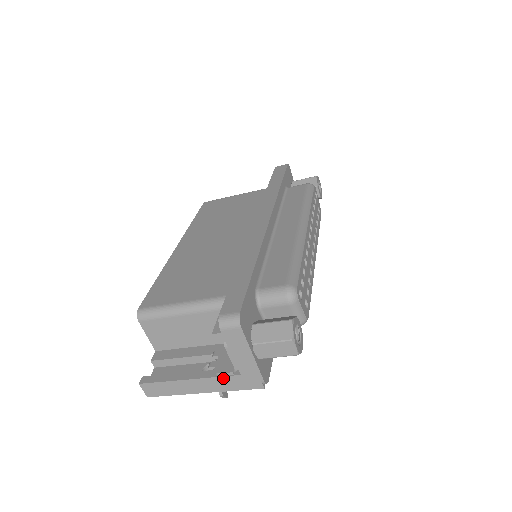
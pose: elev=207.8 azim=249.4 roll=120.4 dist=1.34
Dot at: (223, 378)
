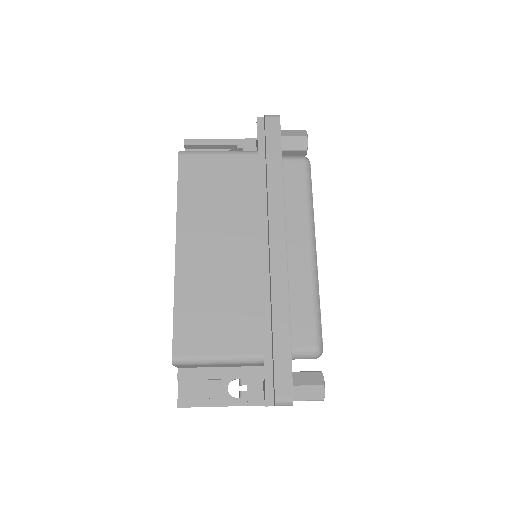
Dot at: occluded
